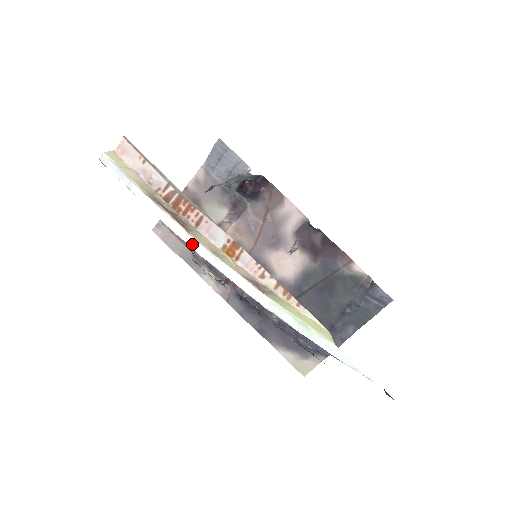
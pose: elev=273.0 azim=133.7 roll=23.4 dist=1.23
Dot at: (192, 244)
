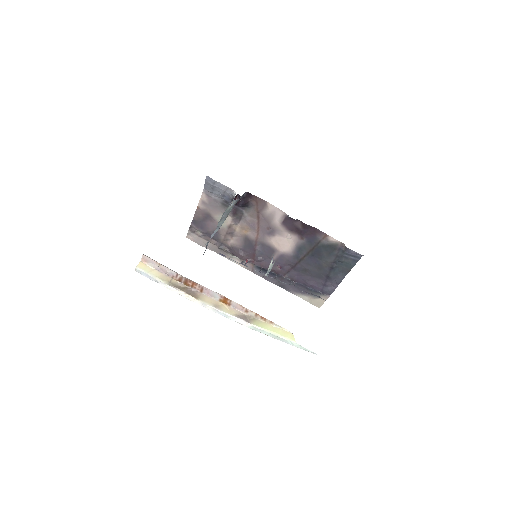
Dot at: (202, 305)
